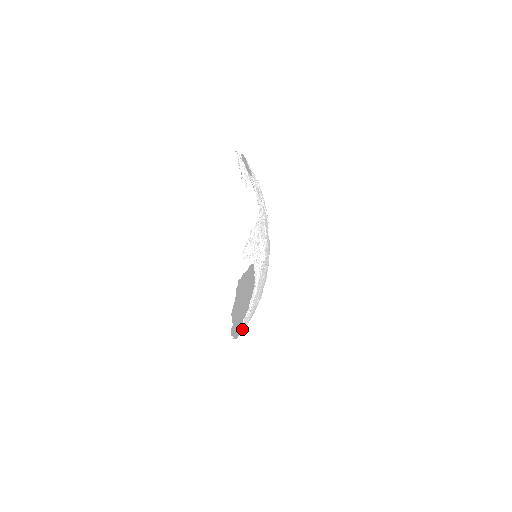
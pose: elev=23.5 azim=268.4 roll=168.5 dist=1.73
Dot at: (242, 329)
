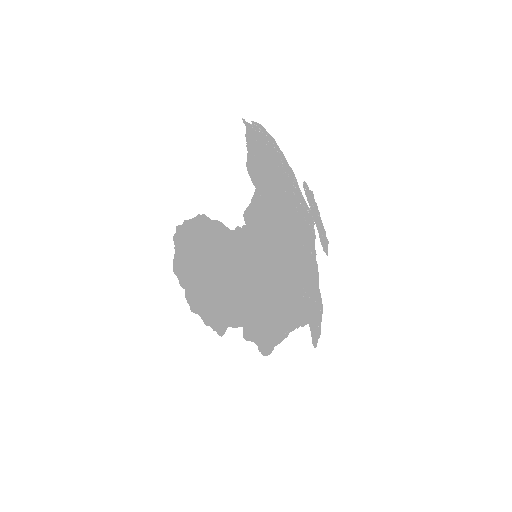
Dot at: (220, 318)
